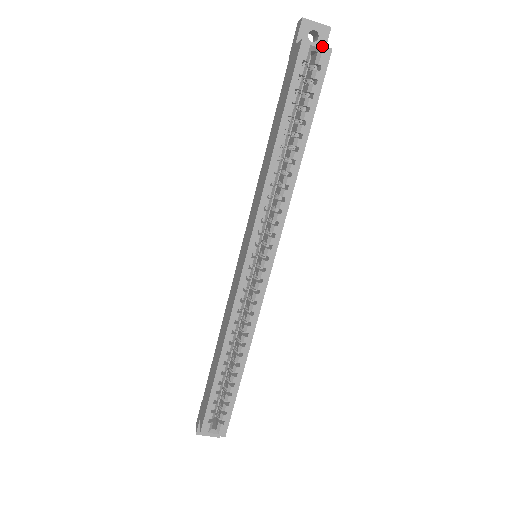
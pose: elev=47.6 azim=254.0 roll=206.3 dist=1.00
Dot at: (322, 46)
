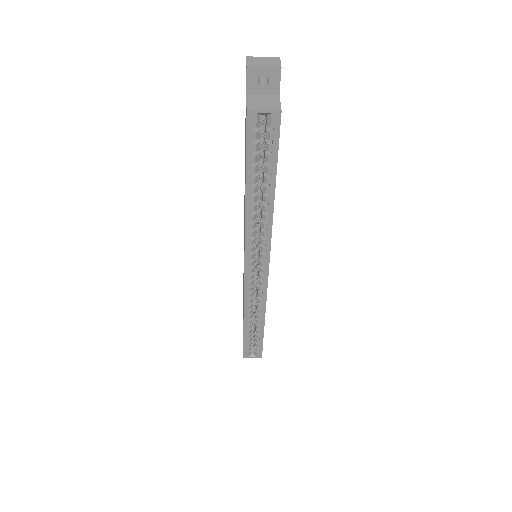
Dot at: (270, 111)
